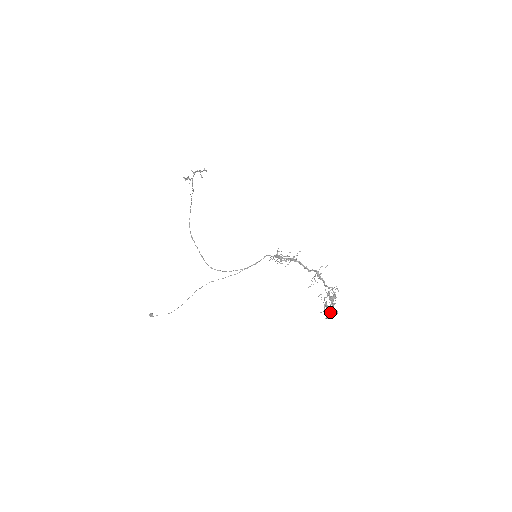
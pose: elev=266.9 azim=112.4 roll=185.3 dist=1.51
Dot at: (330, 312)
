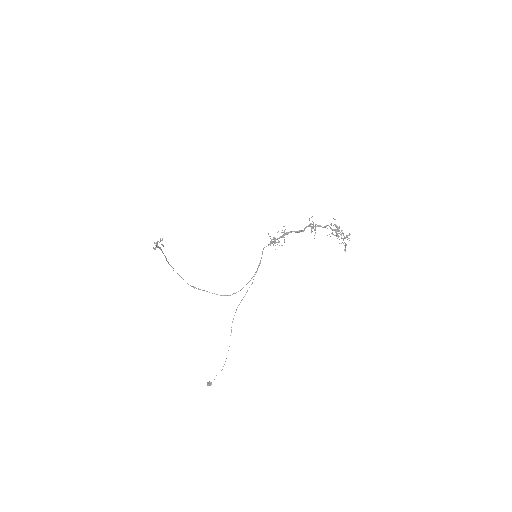
Dot at: (344, 242)
